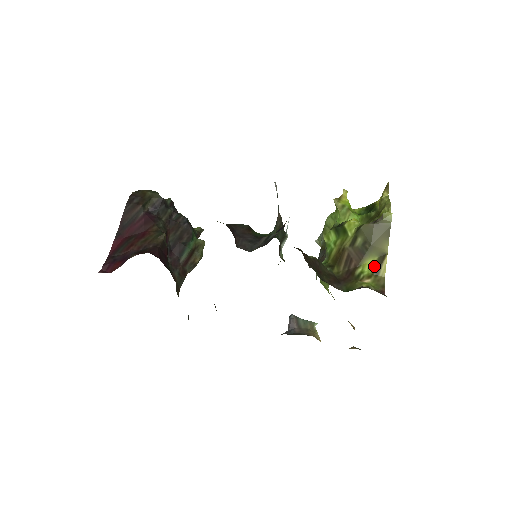
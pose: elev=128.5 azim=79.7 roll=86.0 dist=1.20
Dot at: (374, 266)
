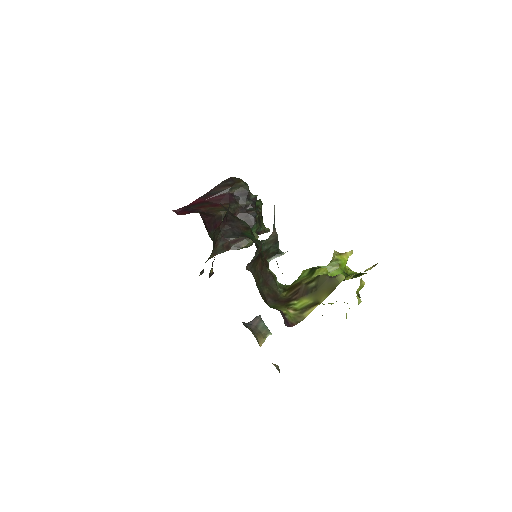
Dot at: (305, 306)
